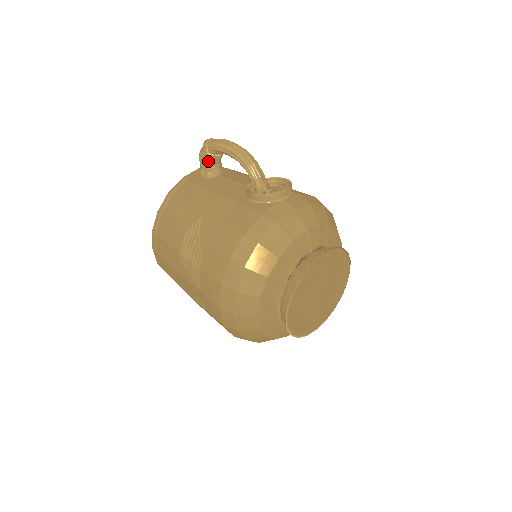
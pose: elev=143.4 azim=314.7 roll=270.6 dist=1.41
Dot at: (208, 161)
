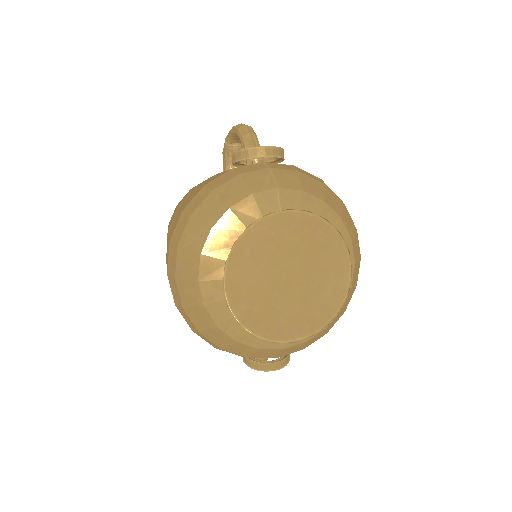
Dot at: (227, 153)
